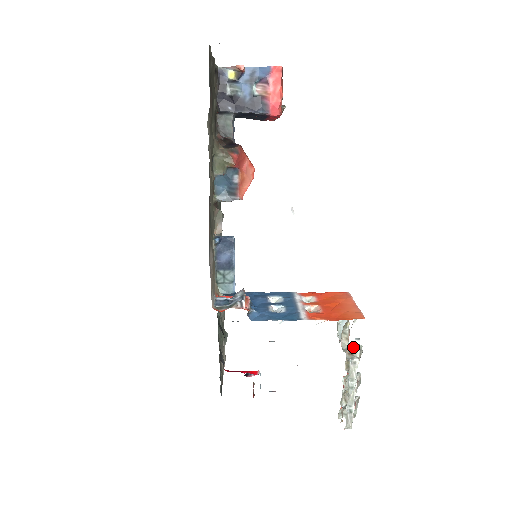
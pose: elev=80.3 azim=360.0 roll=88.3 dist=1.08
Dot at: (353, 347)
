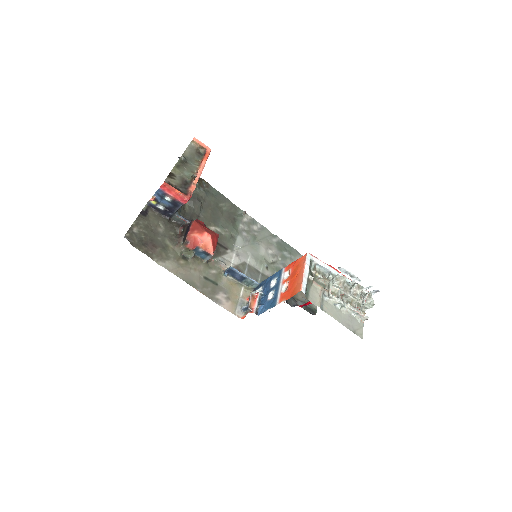
Dot at: (331, 282)
